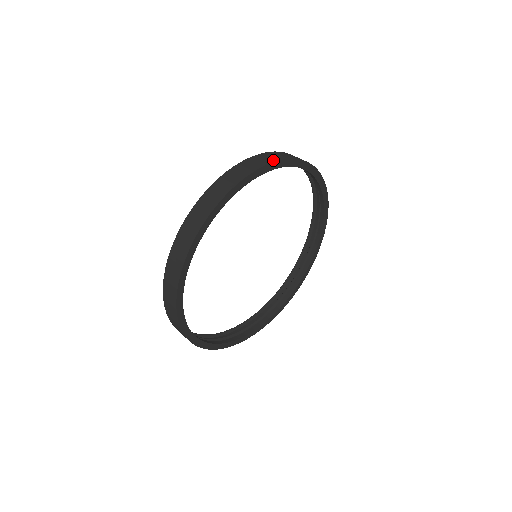
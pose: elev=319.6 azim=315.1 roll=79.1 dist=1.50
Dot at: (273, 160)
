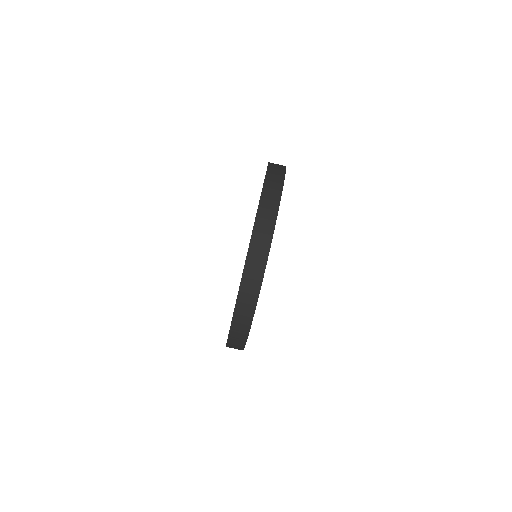
Dot at: (275, 213)
